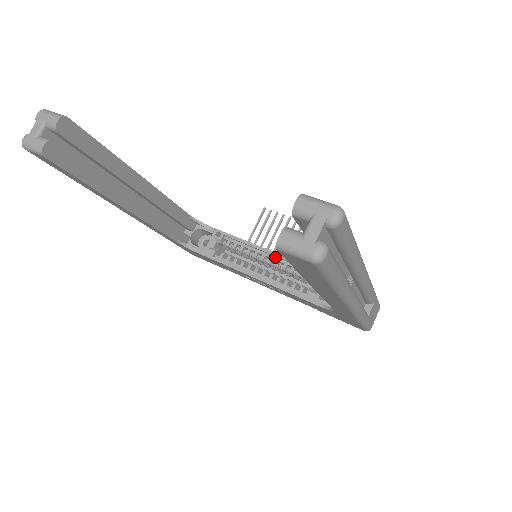
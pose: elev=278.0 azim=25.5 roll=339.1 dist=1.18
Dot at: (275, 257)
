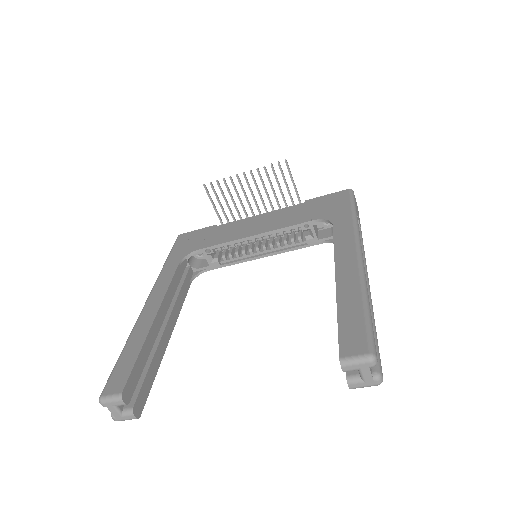
Dot at: (262, 235)
